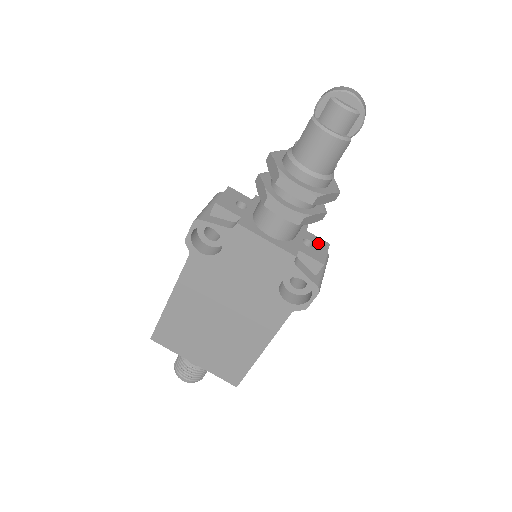
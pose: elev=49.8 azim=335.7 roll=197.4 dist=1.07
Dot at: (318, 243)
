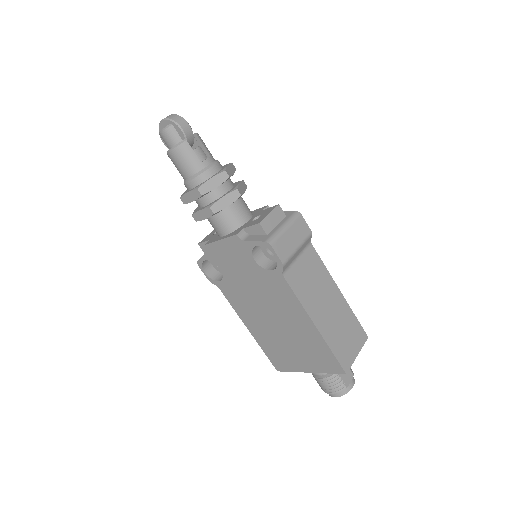
Dot at: (266, 212)
